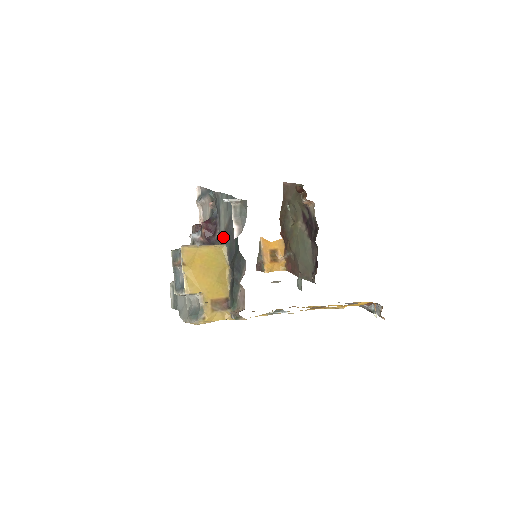
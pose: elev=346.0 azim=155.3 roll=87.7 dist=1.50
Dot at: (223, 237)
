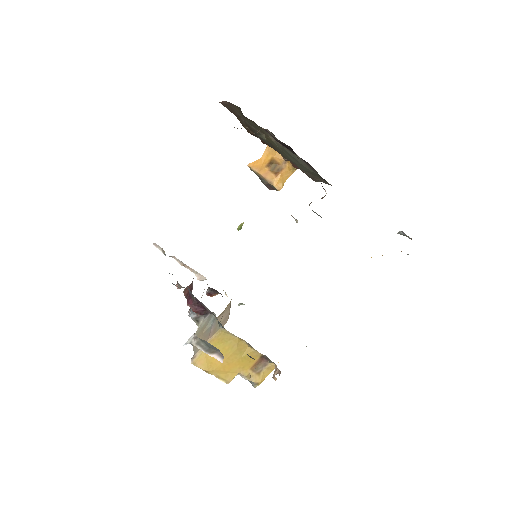
Dot at: occluded
